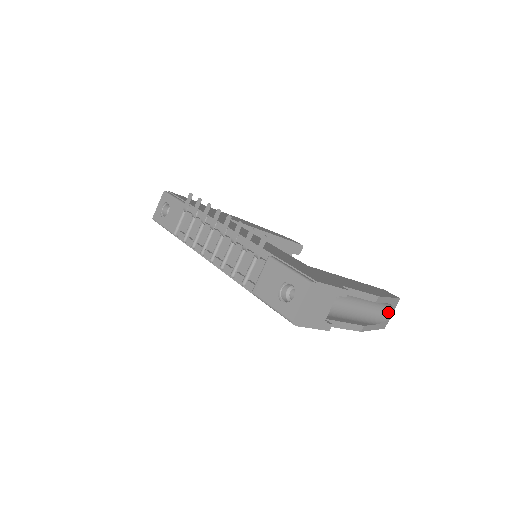
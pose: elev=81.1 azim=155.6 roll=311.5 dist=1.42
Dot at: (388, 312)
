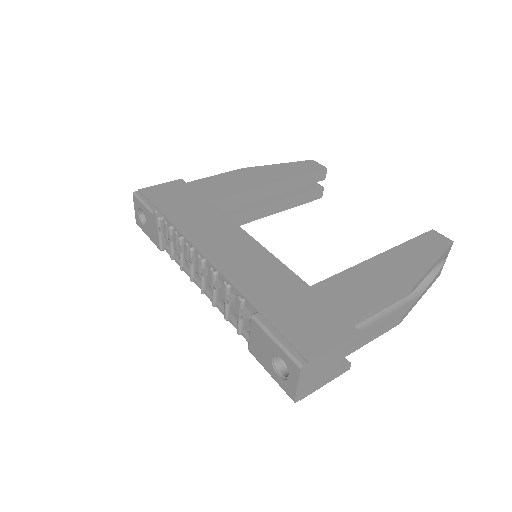
Dot at: (439, 262)
